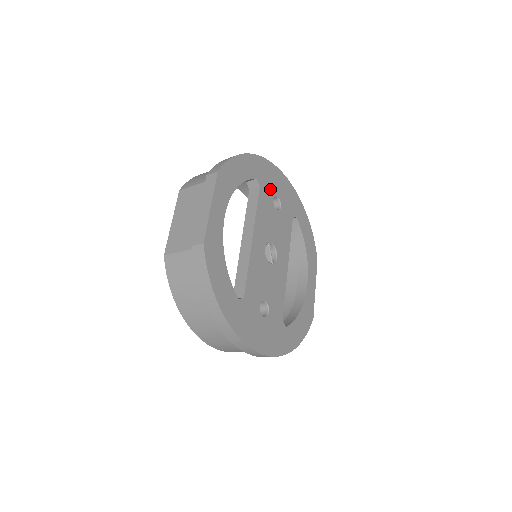
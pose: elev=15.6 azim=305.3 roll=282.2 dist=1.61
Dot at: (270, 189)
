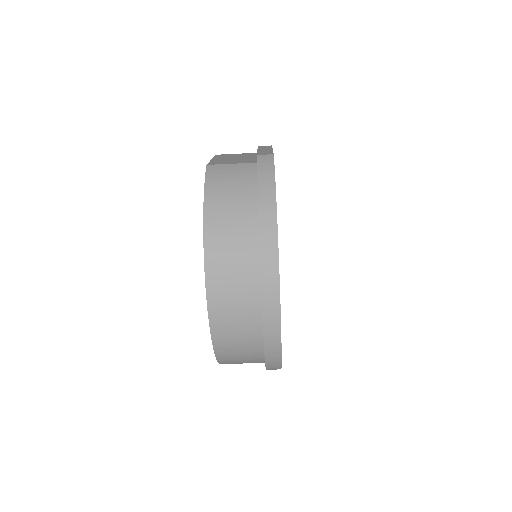
Dot at: occluded
